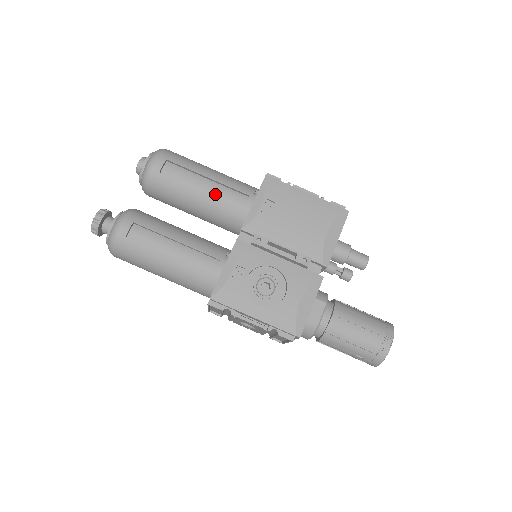
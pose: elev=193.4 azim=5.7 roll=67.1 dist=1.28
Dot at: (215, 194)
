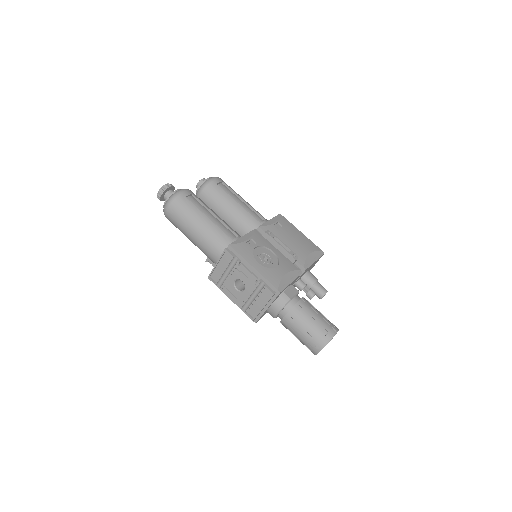
Dot at: (245, 210)
